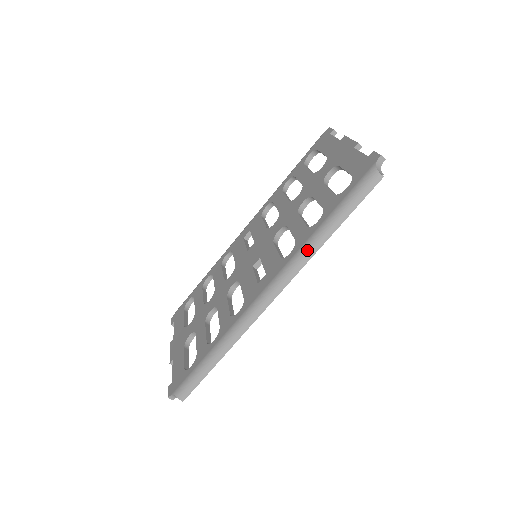
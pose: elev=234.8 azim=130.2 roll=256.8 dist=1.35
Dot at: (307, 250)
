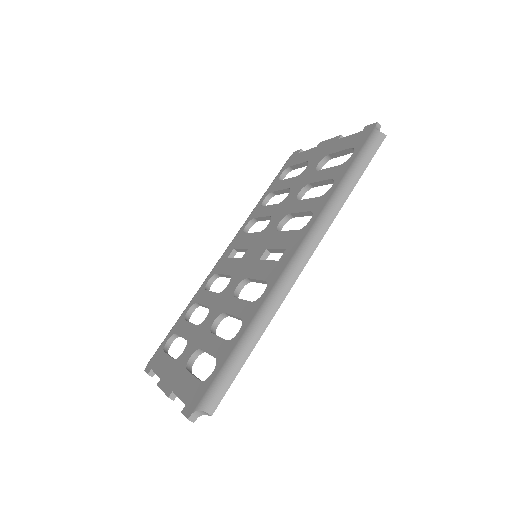
Dot at: (331, 208)
